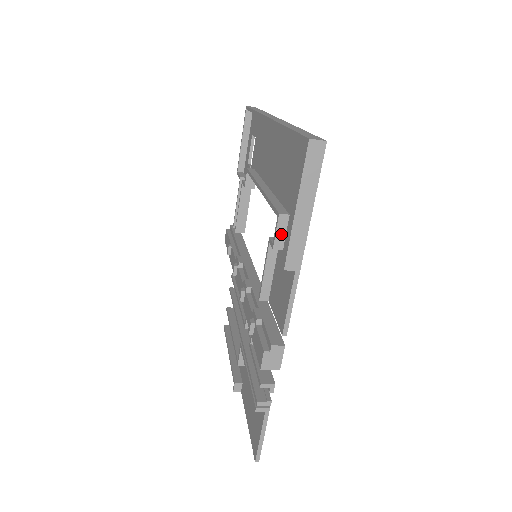
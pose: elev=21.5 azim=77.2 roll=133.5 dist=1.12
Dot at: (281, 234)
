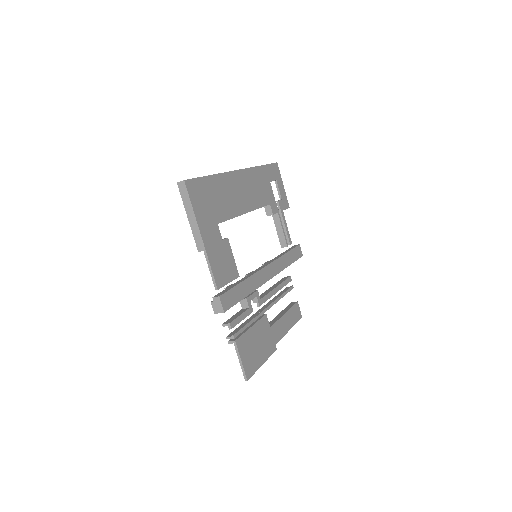
Dot at: occluded
